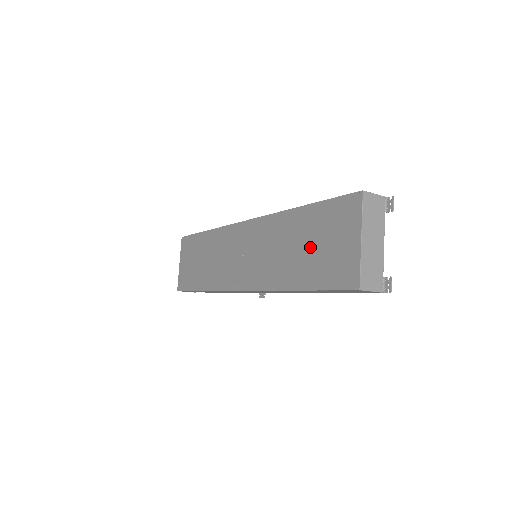
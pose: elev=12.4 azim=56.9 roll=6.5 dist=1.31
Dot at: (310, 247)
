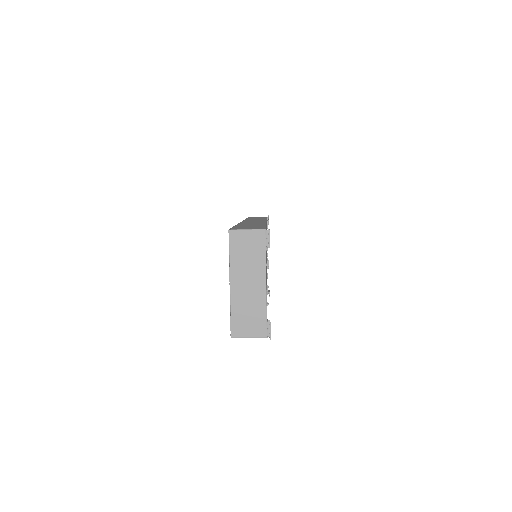
Dot at: occluded
